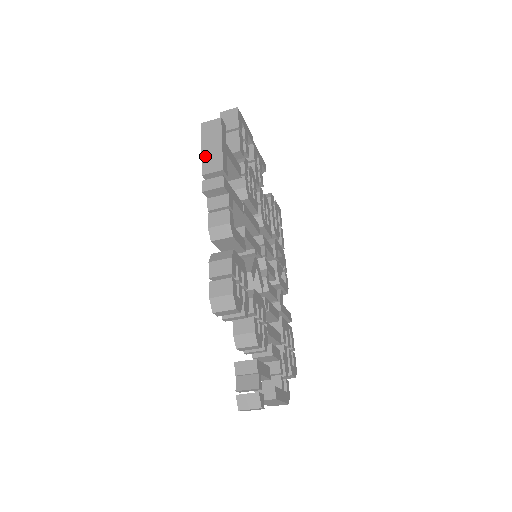
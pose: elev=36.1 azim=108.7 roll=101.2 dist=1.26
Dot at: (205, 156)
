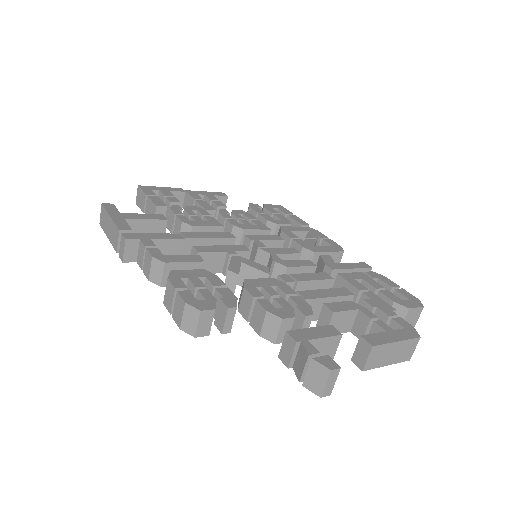
Dot at: (110, 239)
